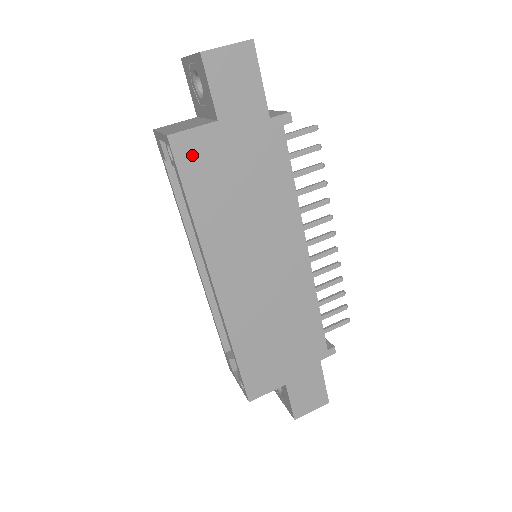
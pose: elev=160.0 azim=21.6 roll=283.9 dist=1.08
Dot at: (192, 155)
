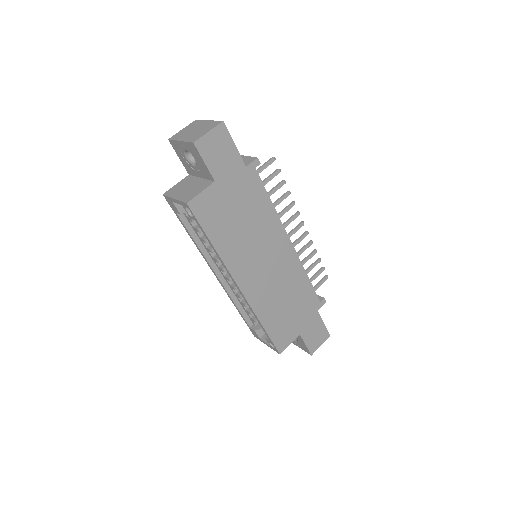
Dot at: (205, 209)
